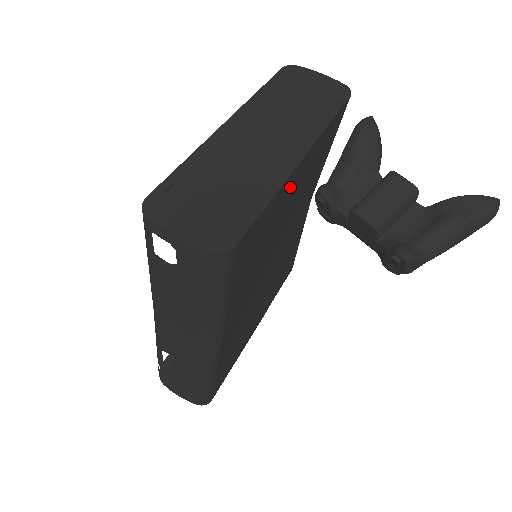
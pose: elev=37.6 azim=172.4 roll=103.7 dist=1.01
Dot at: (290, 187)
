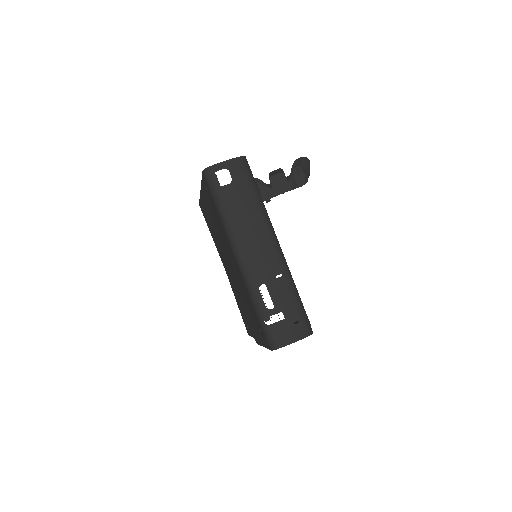
Dot at: occluded
